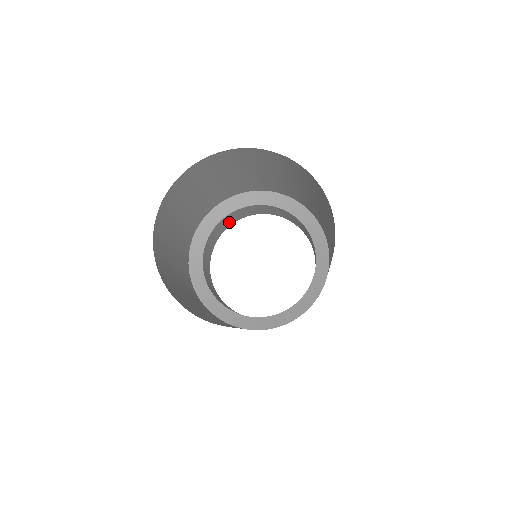
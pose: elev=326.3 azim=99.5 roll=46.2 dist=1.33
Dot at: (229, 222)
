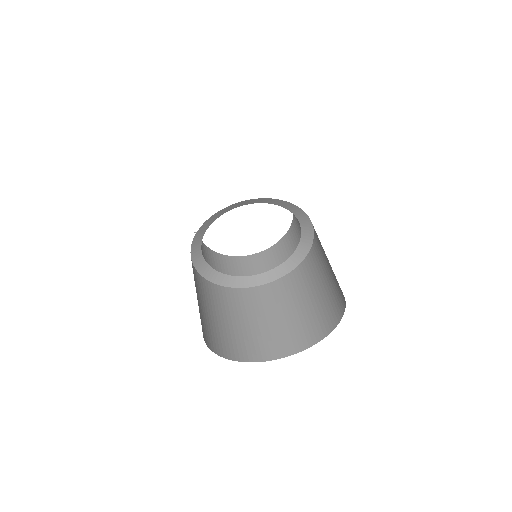
Dot at: occluded
